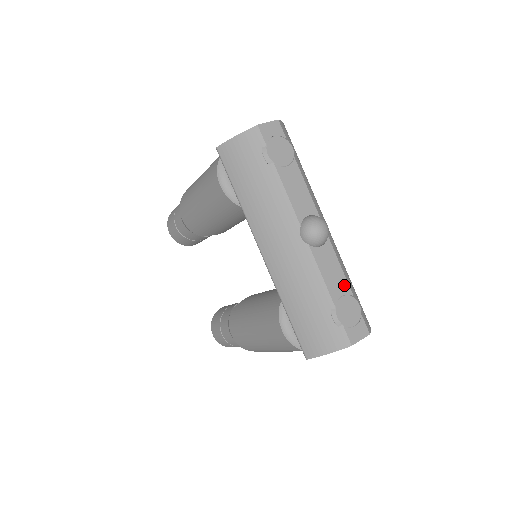
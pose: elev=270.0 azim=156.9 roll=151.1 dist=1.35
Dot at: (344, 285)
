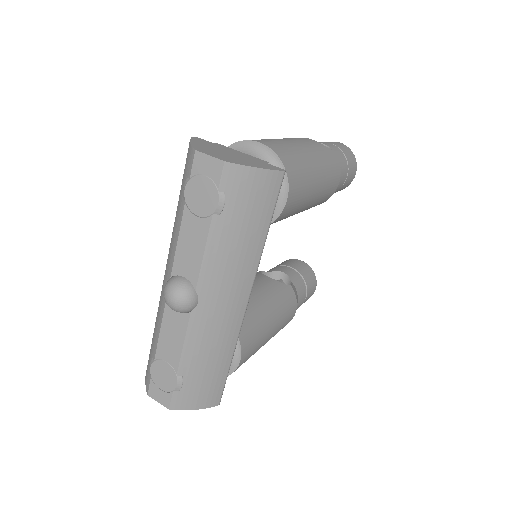
Dot at: (175, 358)
